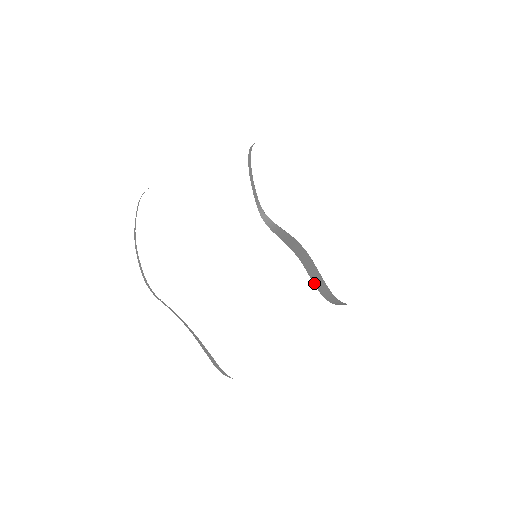
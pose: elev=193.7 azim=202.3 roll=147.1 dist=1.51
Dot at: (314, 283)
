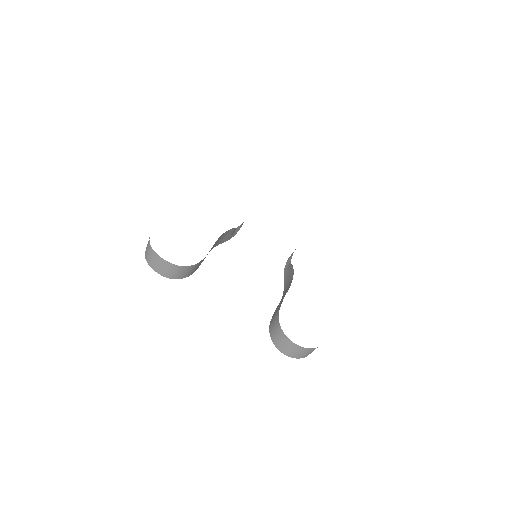
Dot at: occluded
